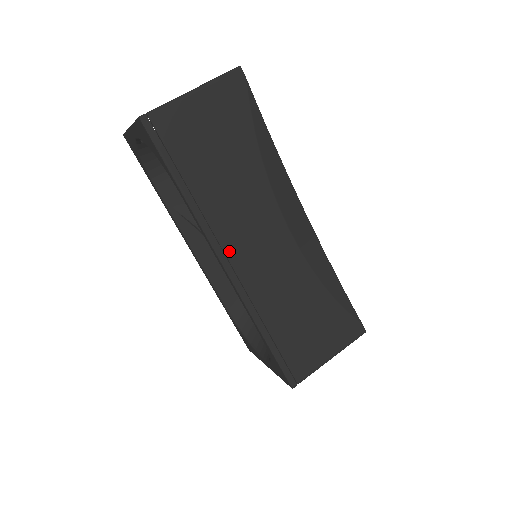
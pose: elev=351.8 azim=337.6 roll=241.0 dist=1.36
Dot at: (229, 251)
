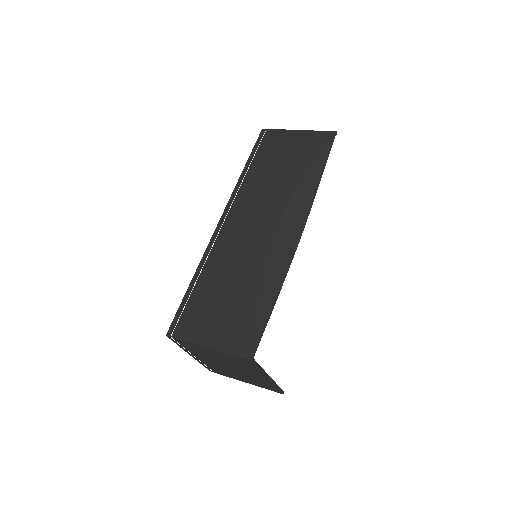
Dot at: (232, 213)
